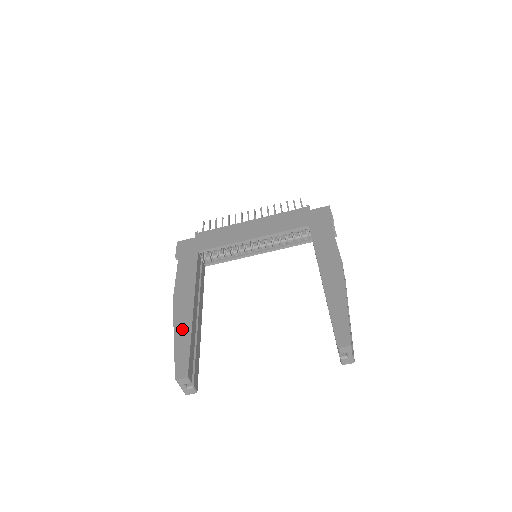
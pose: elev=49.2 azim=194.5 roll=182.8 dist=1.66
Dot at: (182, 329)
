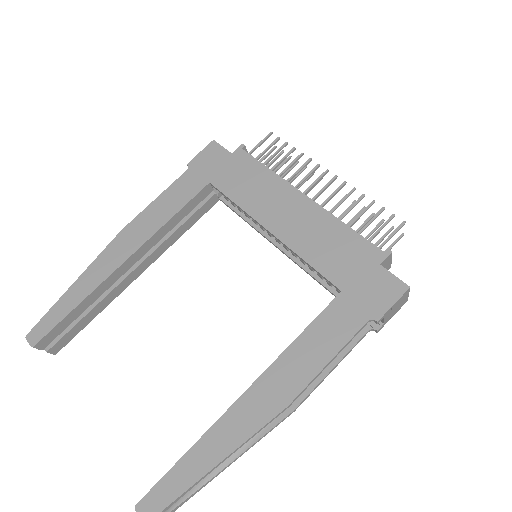
Dot at: (86, 282)
